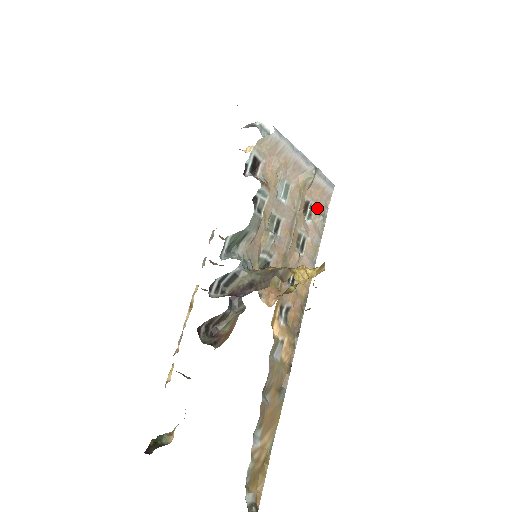
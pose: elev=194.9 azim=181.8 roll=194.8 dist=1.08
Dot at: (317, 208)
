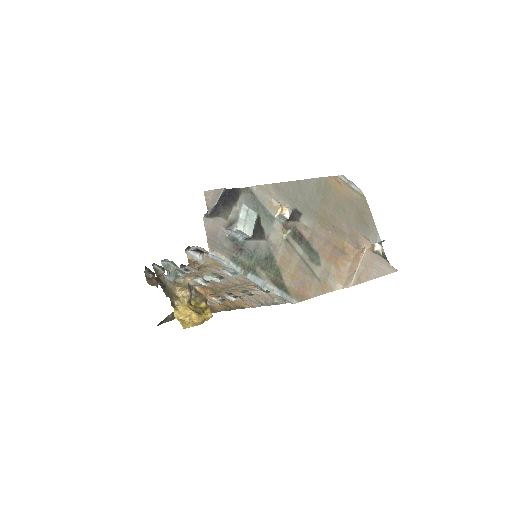
Dot at: (276, 295)
